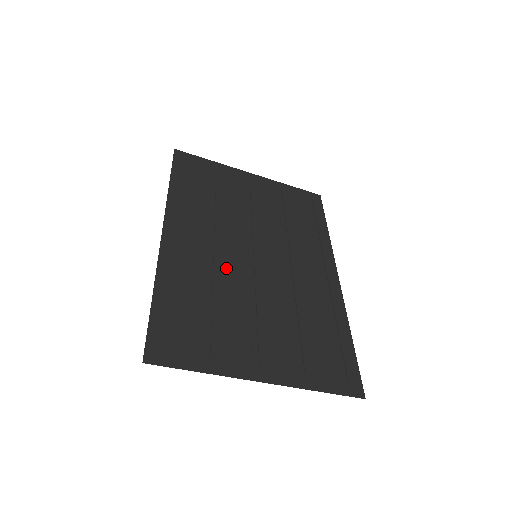
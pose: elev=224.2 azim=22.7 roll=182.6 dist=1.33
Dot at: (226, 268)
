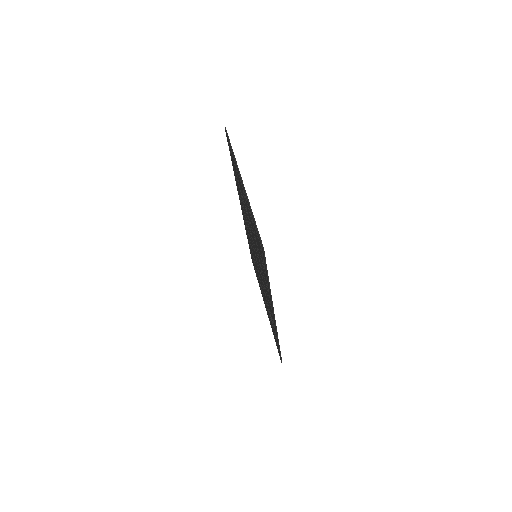
Dot at: occluded
